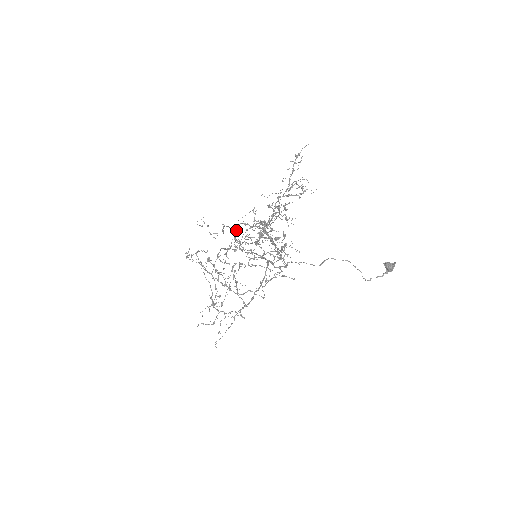
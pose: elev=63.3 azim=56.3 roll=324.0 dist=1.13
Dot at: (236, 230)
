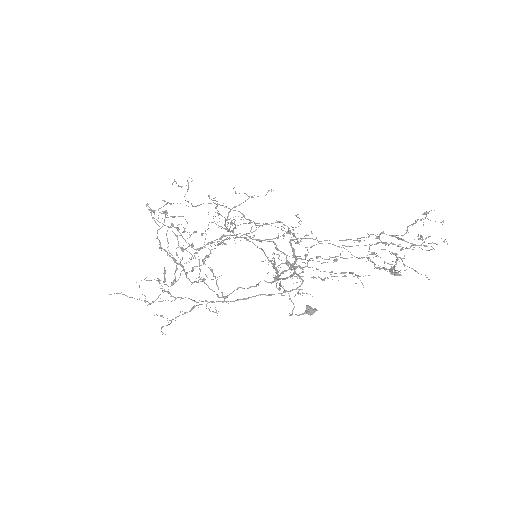
Dot at: (266, 224)
